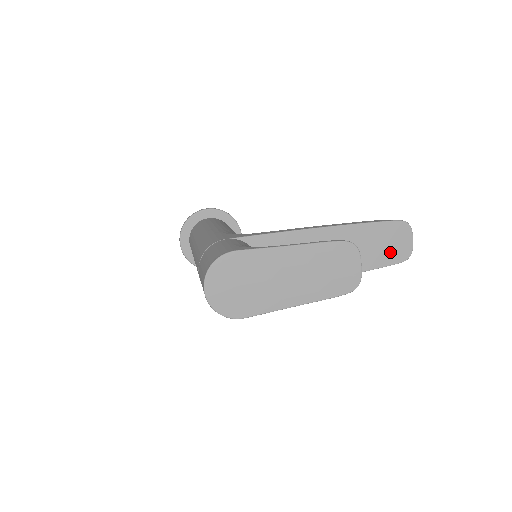
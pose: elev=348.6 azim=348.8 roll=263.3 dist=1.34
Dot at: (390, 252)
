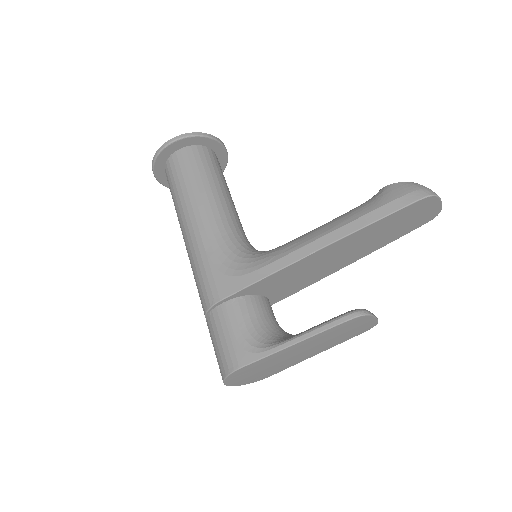
Dot at: (412, 223)
